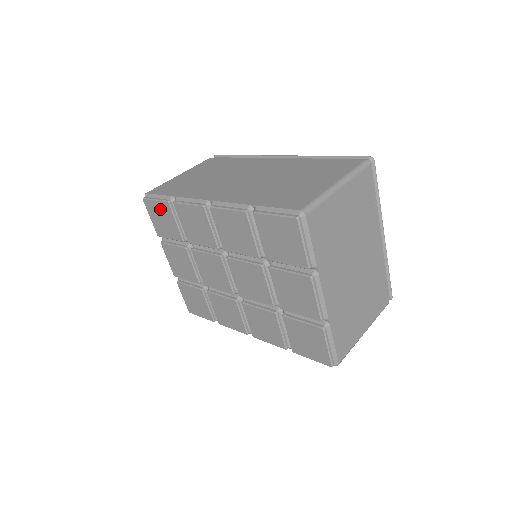
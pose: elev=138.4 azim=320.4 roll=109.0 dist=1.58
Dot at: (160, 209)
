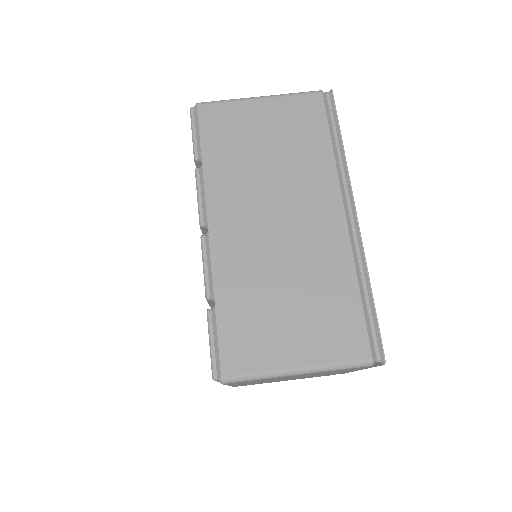
Dot at: occluded
